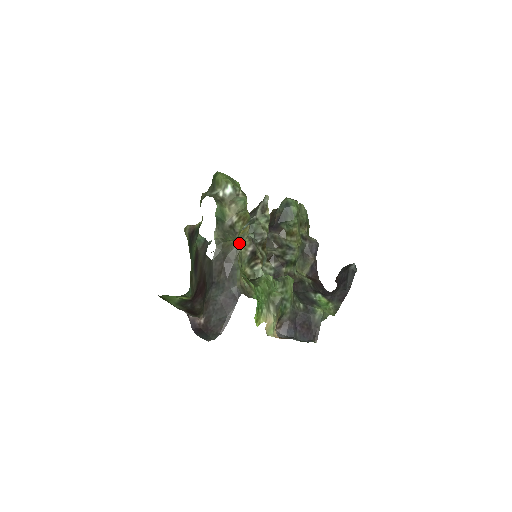
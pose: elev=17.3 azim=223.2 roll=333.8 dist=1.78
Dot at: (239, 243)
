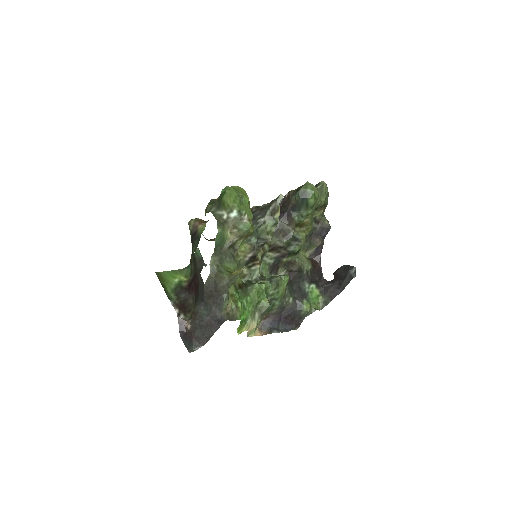
Dot at: (231, 280)
